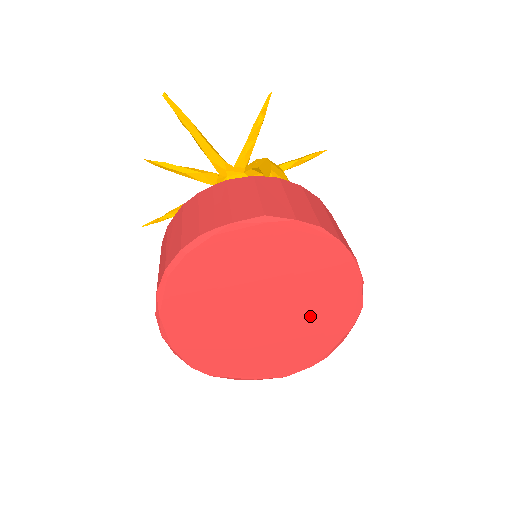
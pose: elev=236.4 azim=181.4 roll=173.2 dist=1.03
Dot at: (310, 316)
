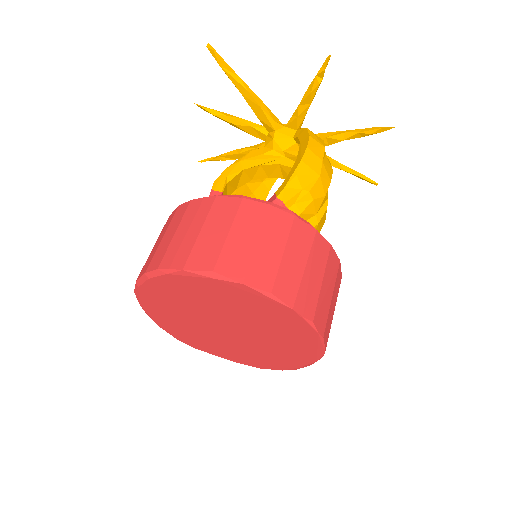
Dot at: (273, 343)
